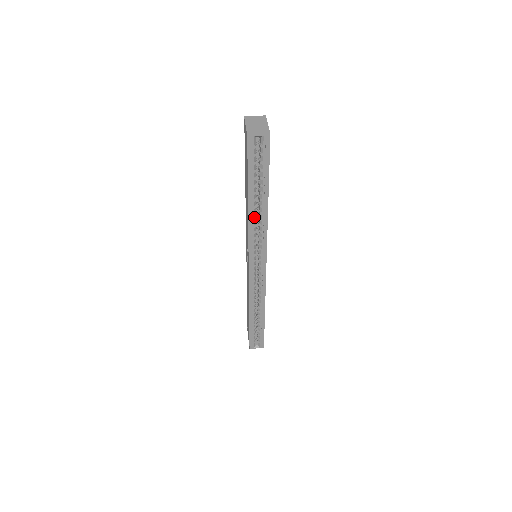
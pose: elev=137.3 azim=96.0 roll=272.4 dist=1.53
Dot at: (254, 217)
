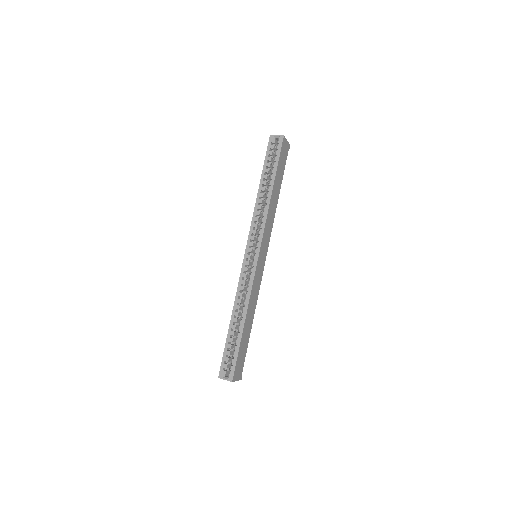
Dot at: (260, 201)
